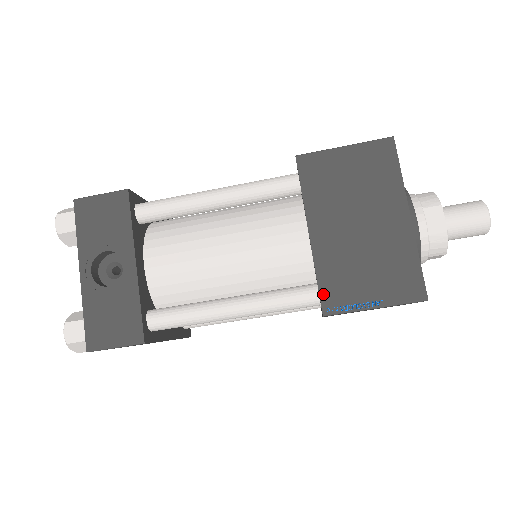
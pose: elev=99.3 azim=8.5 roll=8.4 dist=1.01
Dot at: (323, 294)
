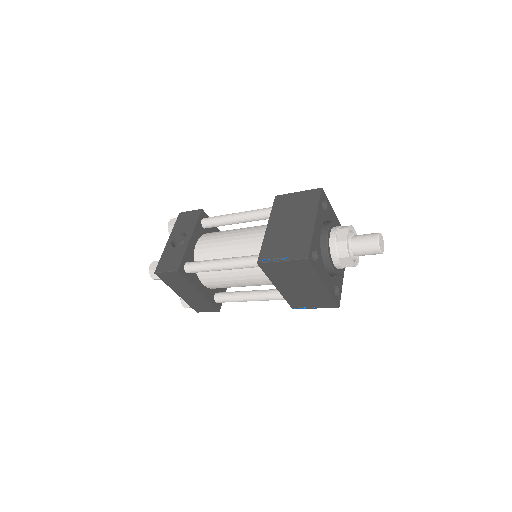
Dot at: (261, 253)
